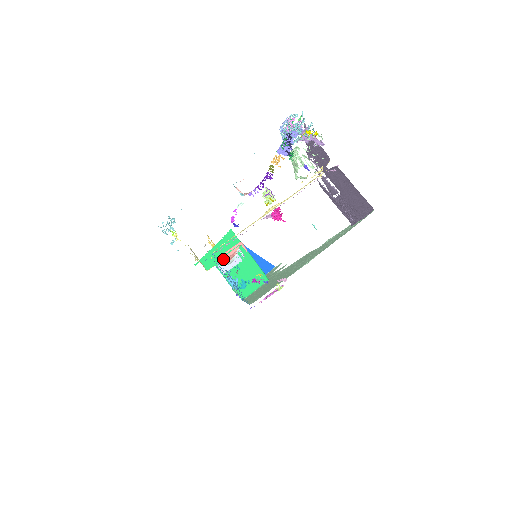
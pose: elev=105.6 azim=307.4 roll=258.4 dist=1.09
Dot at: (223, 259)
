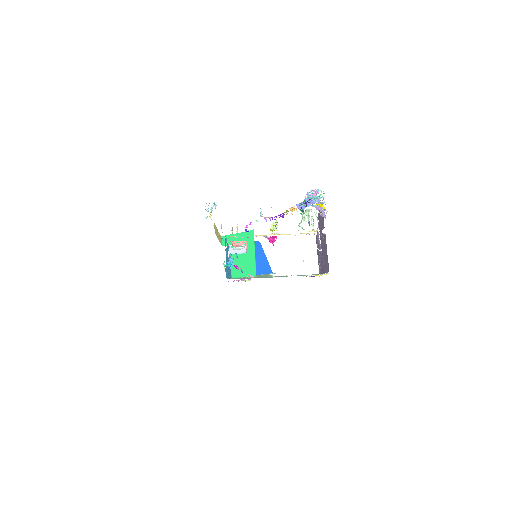
Dot at: occluded
